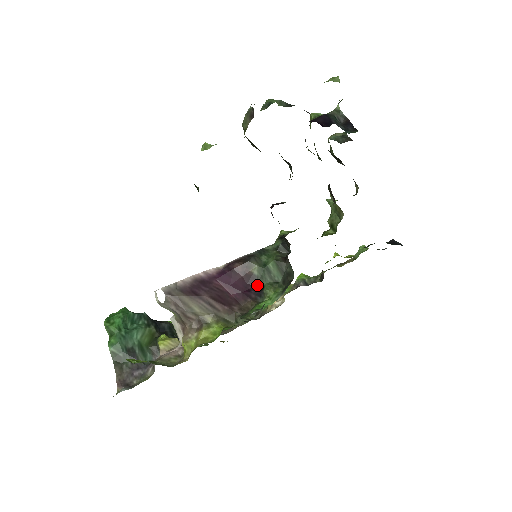
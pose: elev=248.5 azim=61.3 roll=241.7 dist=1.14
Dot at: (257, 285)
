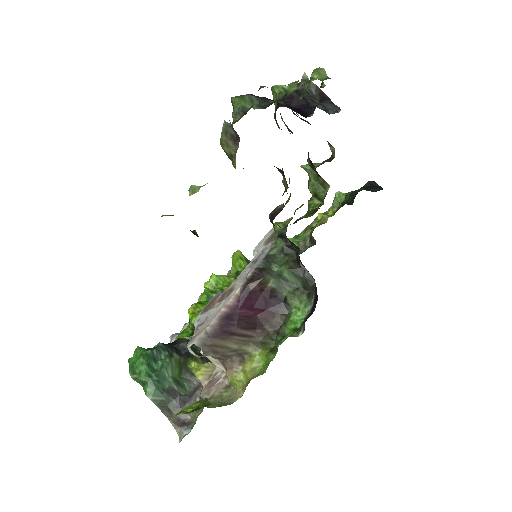
Dot at: (278, 297)
